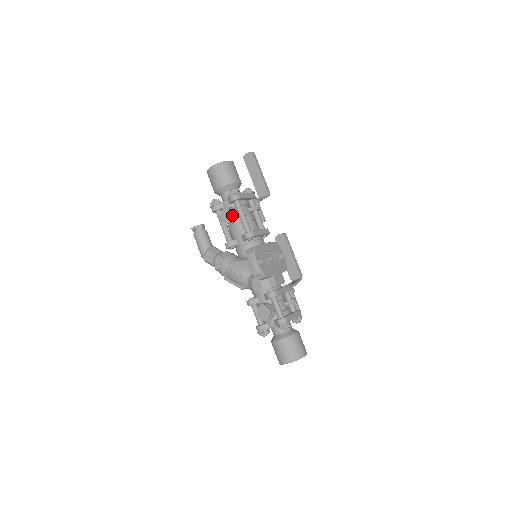
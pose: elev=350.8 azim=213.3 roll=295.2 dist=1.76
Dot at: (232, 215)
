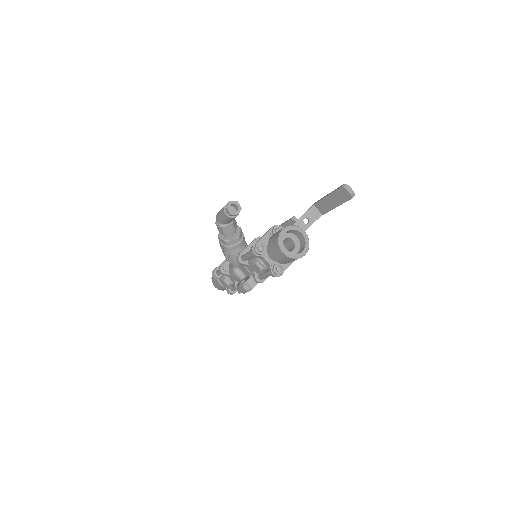
Dot at: (260, 274)
